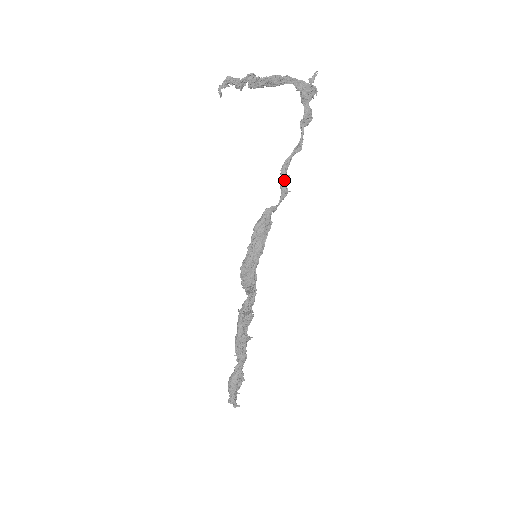
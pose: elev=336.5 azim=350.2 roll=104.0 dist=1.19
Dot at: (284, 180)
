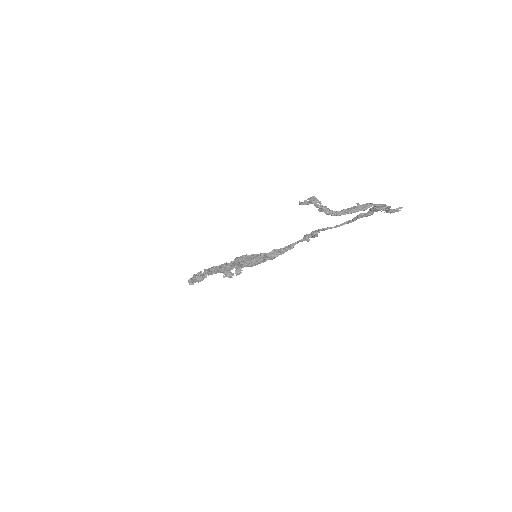
Dot at: (311, 237)
